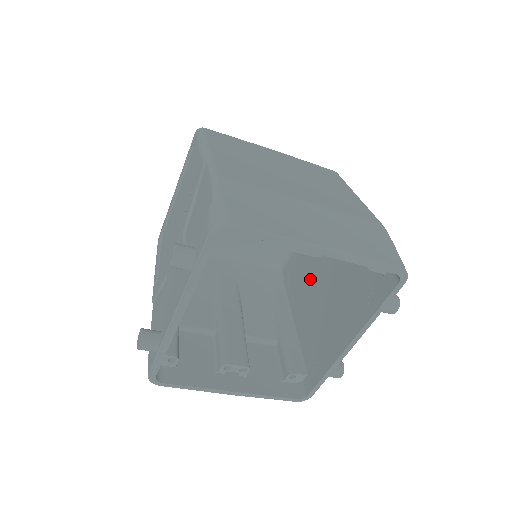
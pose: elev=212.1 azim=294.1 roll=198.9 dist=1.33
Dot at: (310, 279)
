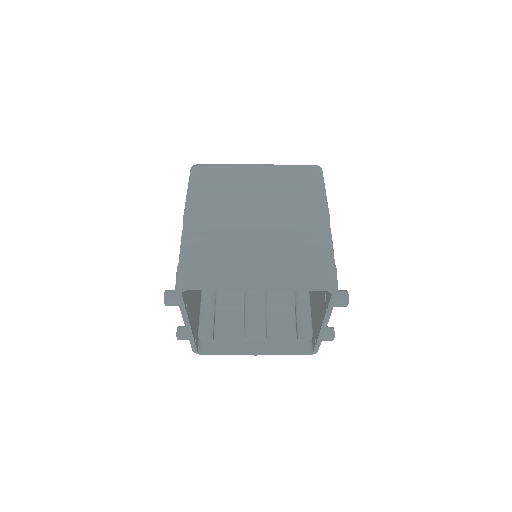
Dot at: occluded
